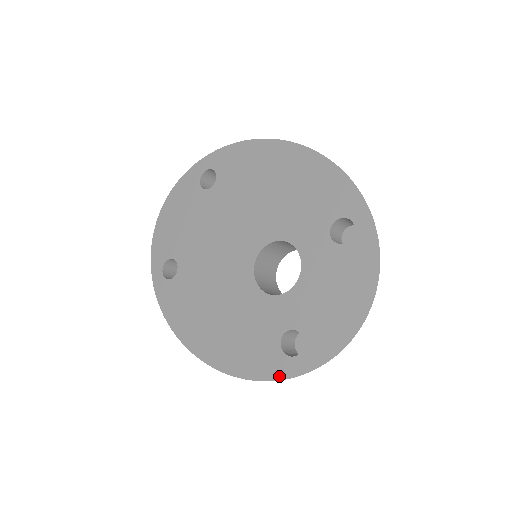
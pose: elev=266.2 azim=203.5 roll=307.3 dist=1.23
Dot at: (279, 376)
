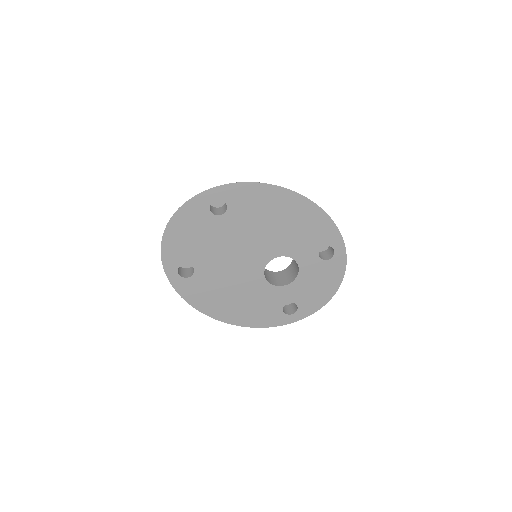
Dot at: (282, 324)
